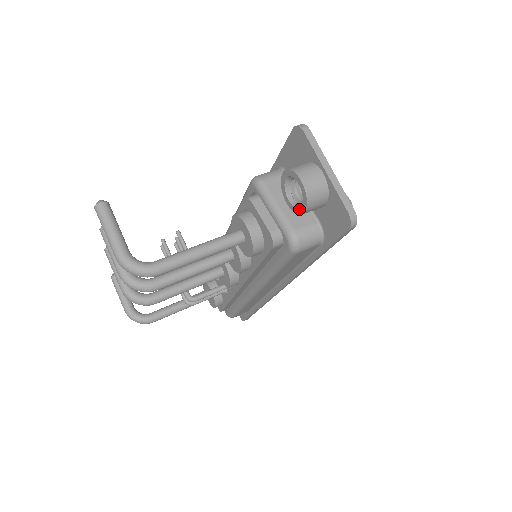
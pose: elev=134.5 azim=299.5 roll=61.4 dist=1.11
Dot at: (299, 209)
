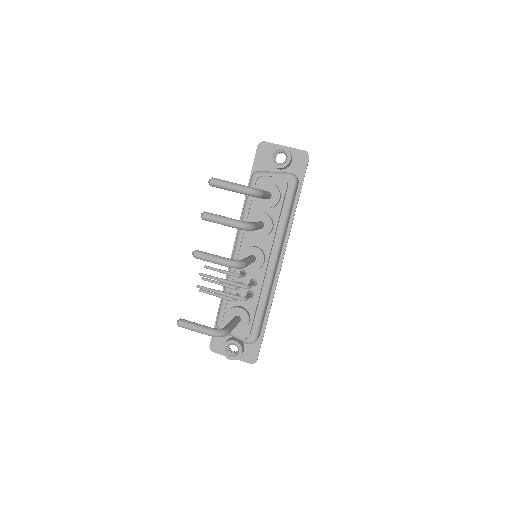
Dot at: (287, 161)
